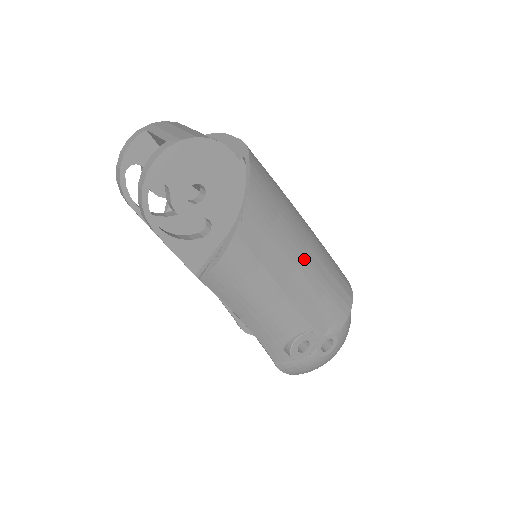
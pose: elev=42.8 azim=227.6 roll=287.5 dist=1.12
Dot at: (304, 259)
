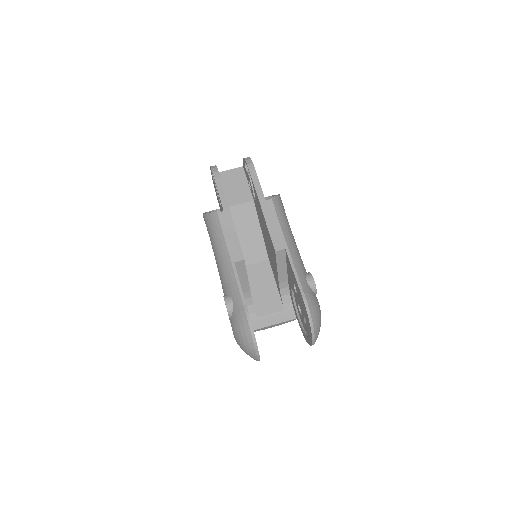
Dot at: occluded
